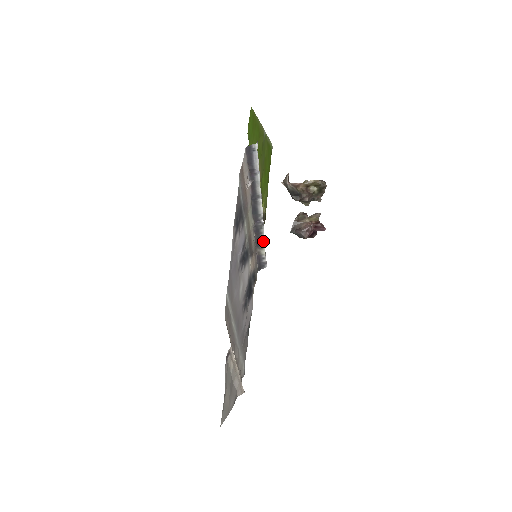
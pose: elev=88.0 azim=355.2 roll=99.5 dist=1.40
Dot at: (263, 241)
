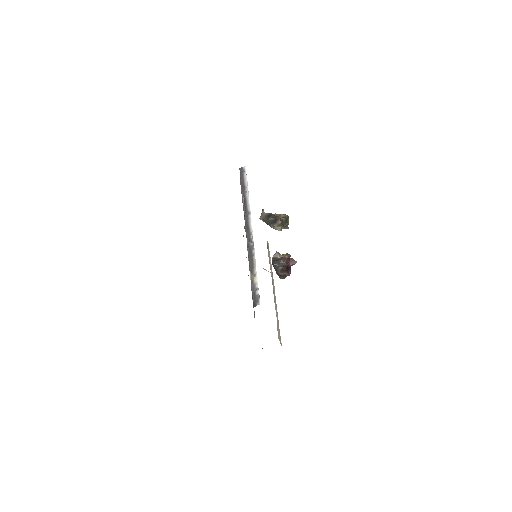
Dot at: (255, 265)
